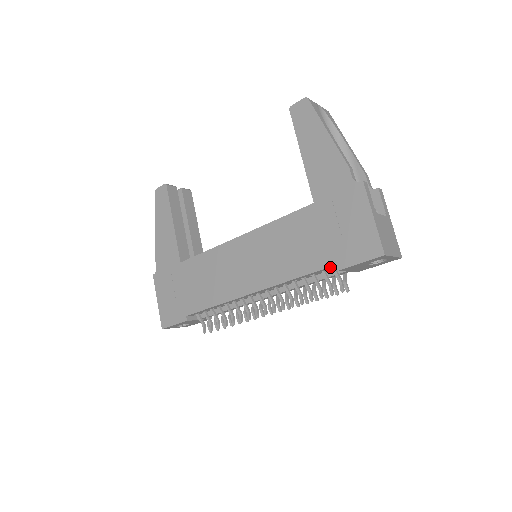
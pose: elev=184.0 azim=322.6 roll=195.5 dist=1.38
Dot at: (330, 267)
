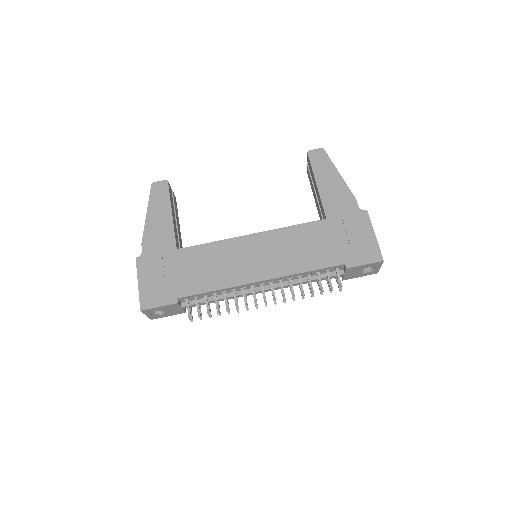
Dot at: (337, 266)
